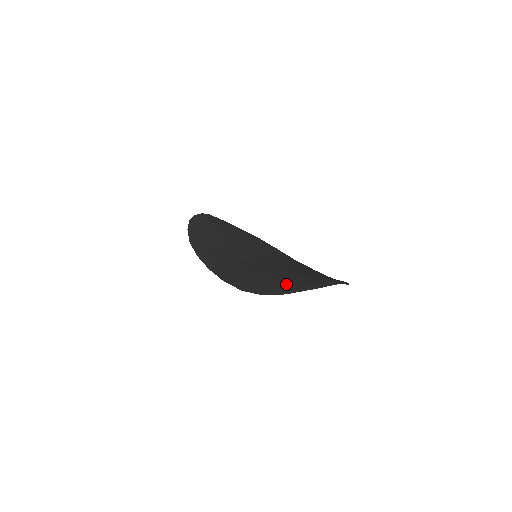
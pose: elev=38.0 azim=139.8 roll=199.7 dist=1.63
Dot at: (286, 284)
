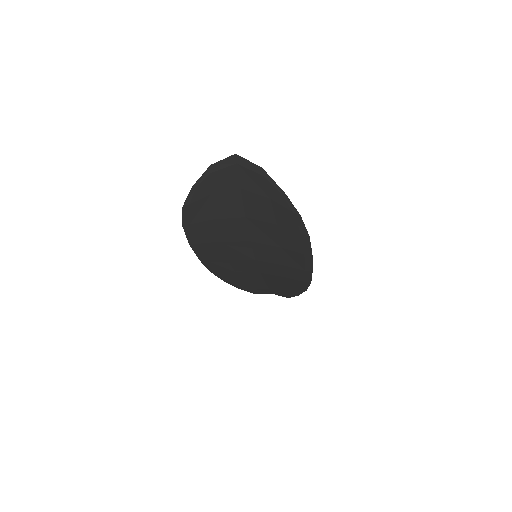
Dot at: (209, 195)
